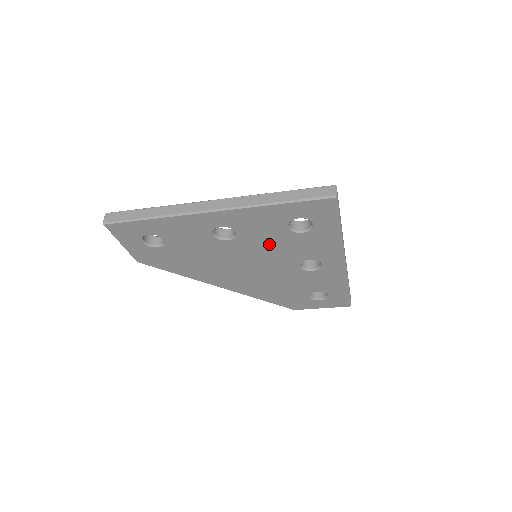
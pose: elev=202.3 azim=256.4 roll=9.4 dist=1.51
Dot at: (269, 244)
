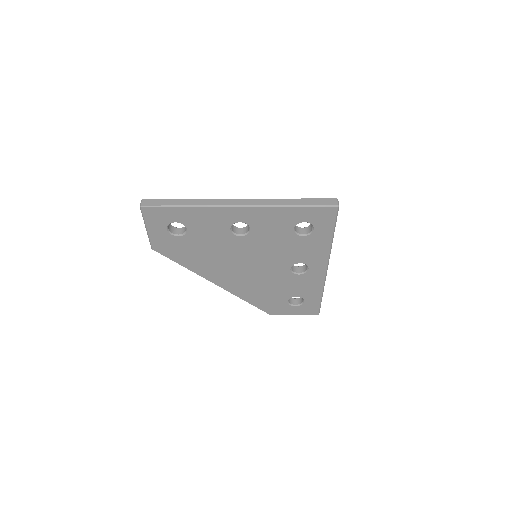
Dot at: (273, 244)
